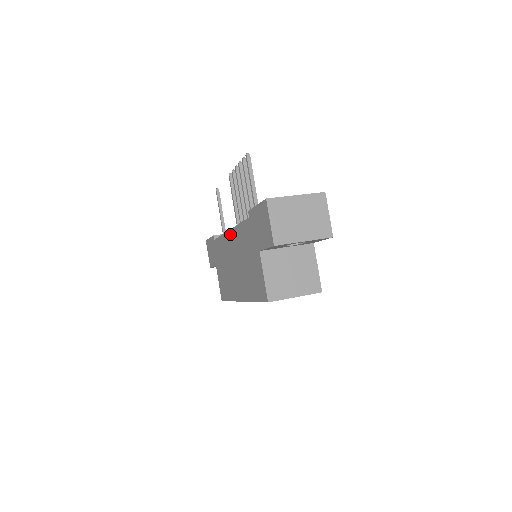
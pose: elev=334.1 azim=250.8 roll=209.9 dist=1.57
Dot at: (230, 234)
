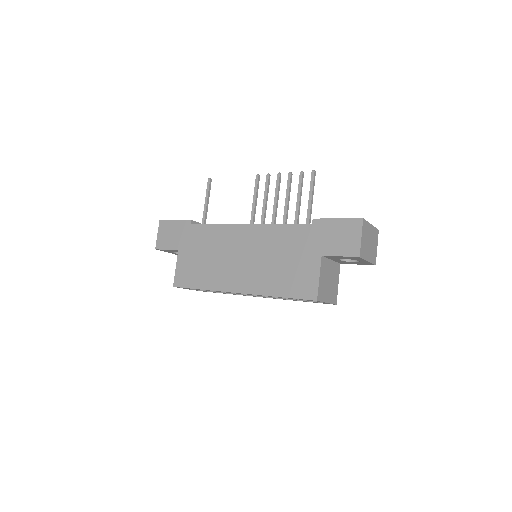
Dot at: (249, 228)
